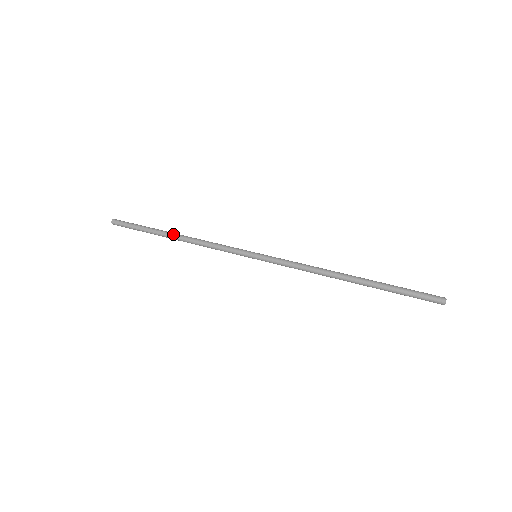
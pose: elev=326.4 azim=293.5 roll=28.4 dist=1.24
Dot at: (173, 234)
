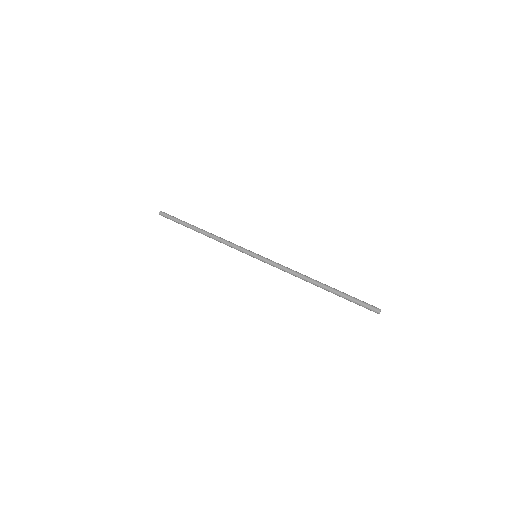
Dot at: (201, 230)
